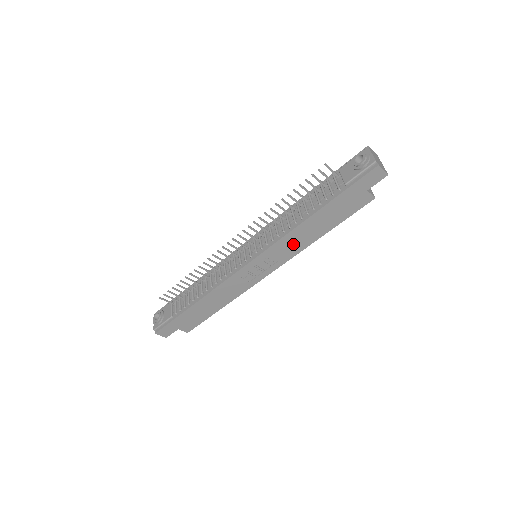
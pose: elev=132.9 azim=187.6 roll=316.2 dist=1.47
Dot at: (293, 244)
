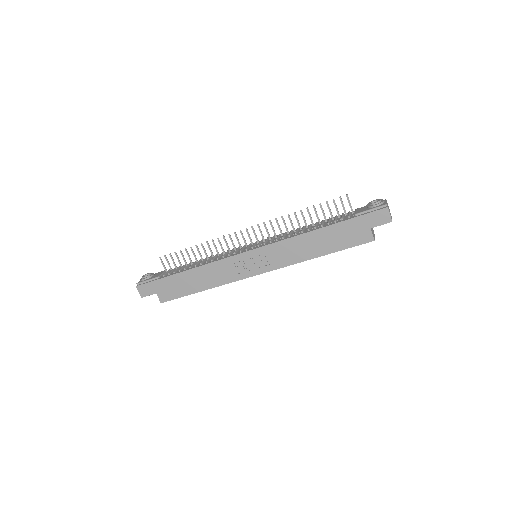
Dot at: (291, 252)
